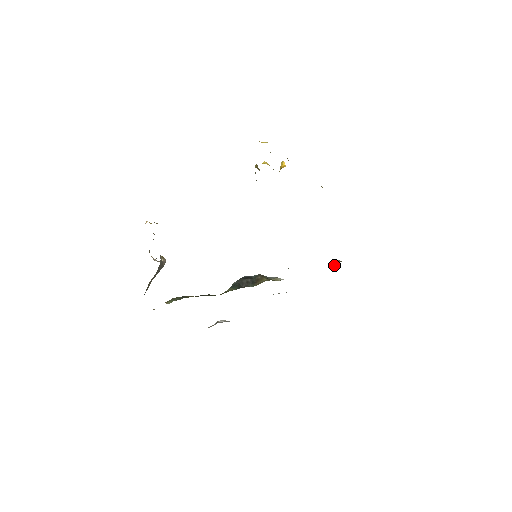
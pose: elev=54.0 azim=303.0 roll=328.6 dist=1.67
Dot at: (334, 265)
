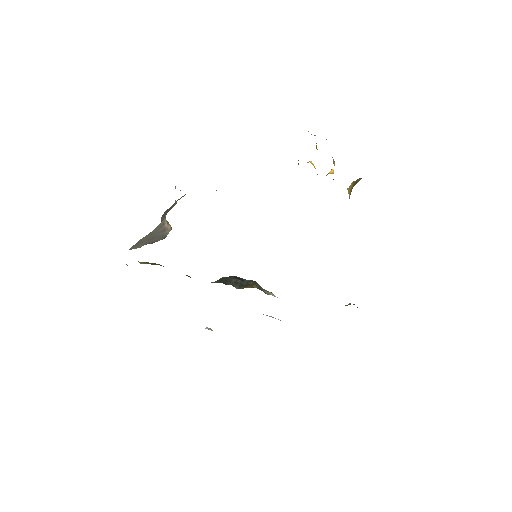
Dot at: occluded
